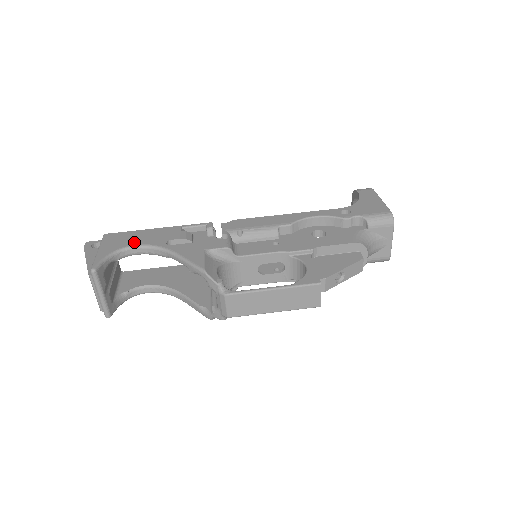
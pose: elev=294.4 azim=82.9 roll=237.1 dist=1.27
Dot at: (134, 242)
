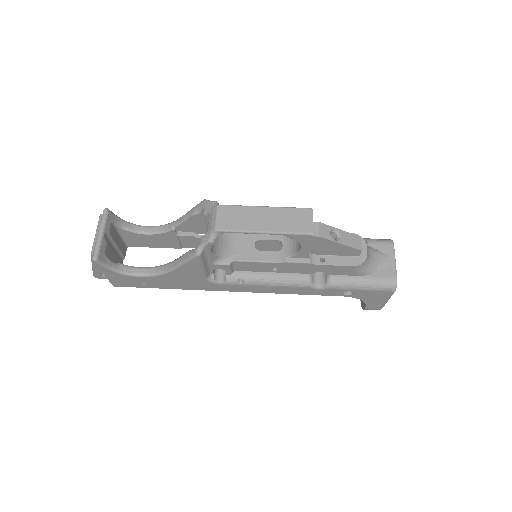
Dot at: occluded
